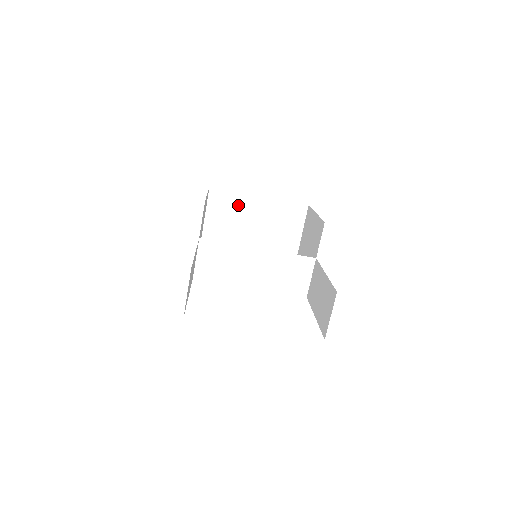
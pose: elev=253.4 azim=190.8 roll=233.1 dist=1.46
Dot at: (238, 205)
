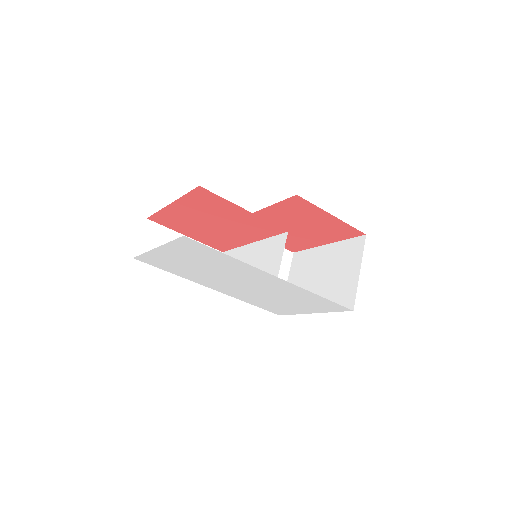
Dot at: (311, 260)
